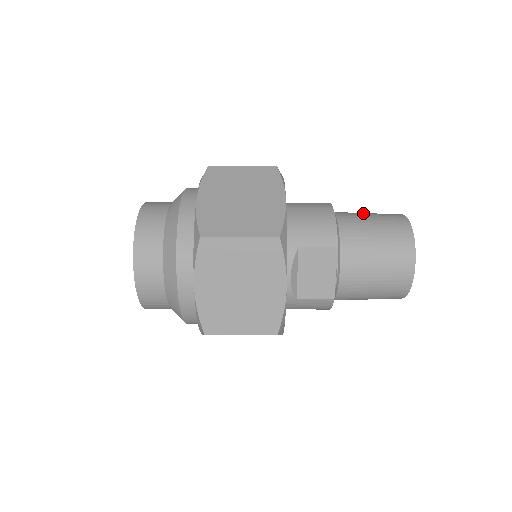
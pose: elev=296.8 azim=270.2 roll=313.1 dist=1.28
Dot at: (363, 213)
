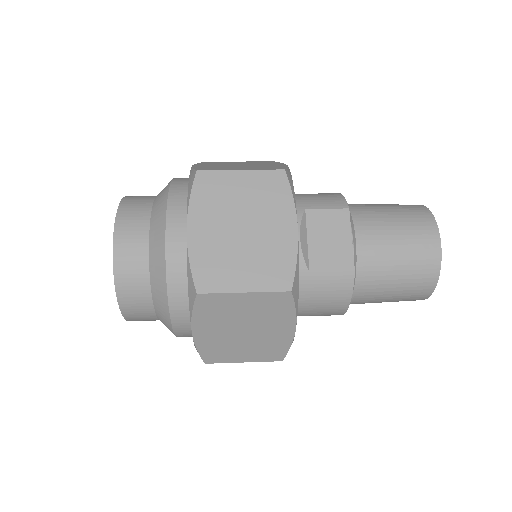
Dot at: occluded
